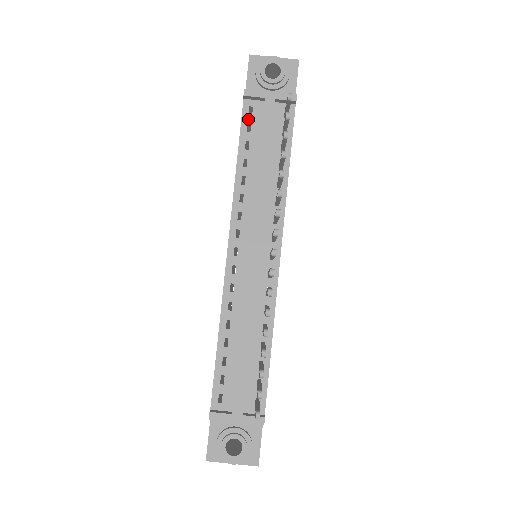
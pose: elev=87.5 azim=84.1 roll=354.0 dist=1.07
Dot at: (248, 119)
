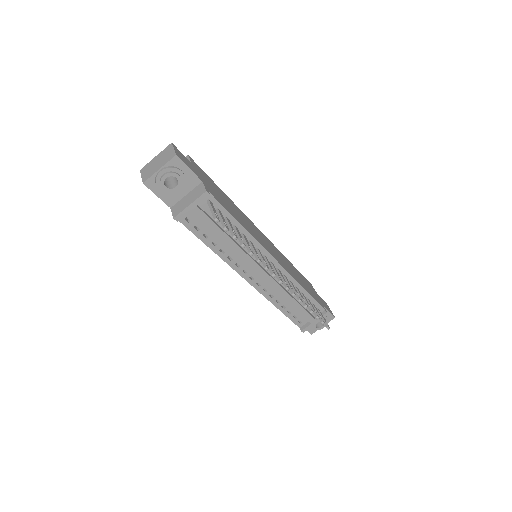
Dot at: (191, 225)
